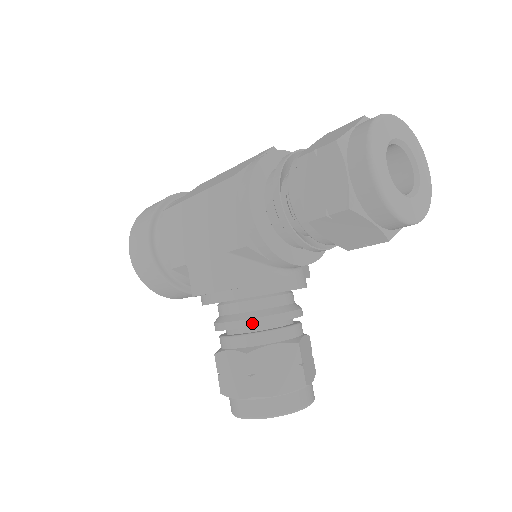
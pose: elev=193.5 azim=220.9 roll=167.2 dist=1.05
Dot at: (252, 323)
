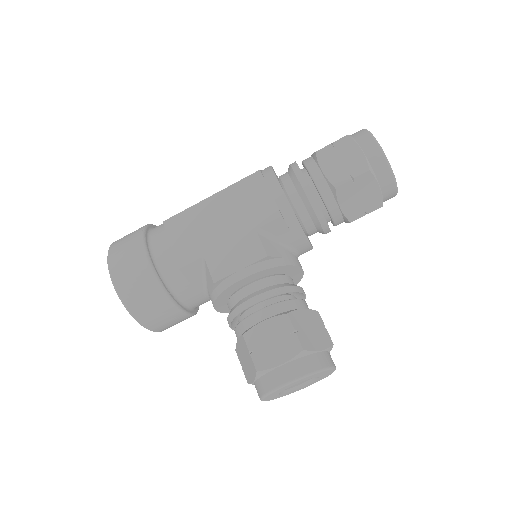
Dot at: (283, 290)
